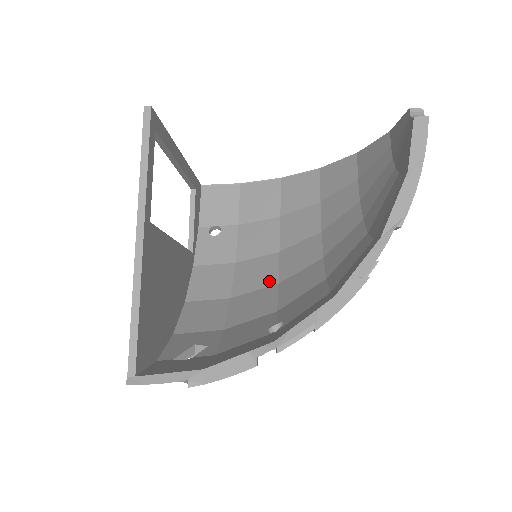
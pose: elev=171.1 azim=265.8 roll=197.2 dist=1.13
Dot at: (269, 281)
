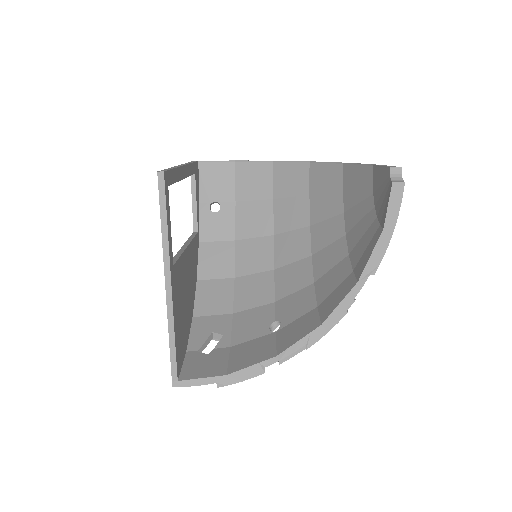
Dot at: (266, 266)
